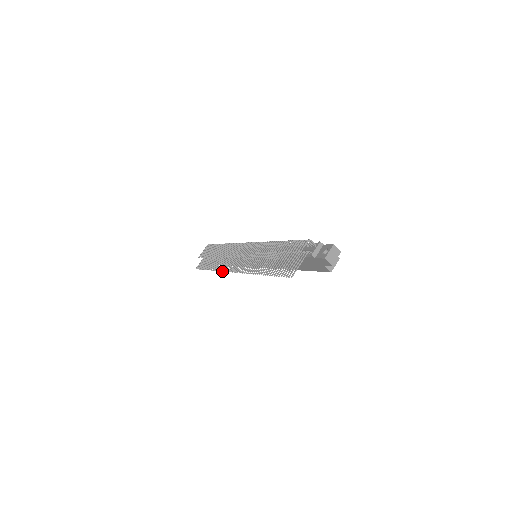
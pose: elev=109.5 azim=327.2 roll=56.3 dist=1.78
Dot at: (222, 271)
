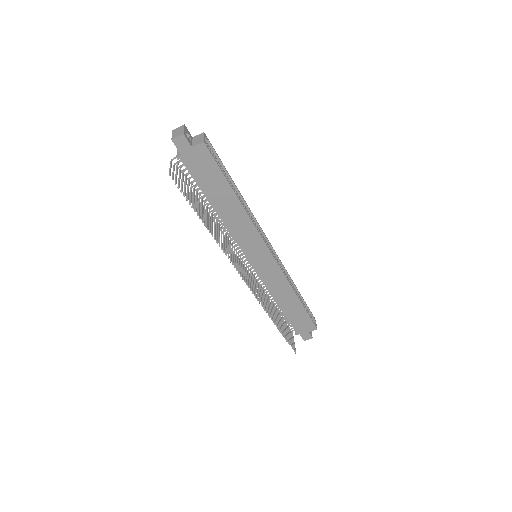
Dot at: occluded
